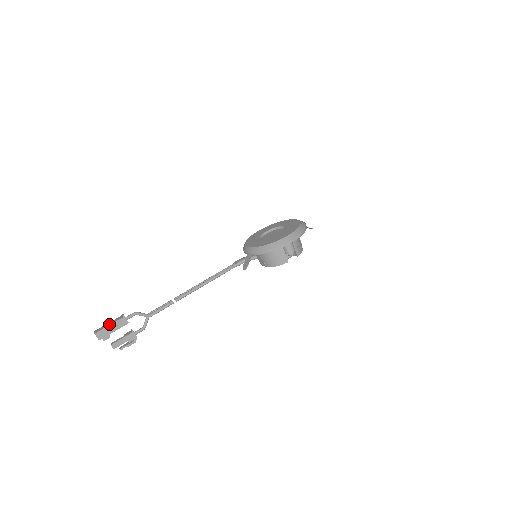
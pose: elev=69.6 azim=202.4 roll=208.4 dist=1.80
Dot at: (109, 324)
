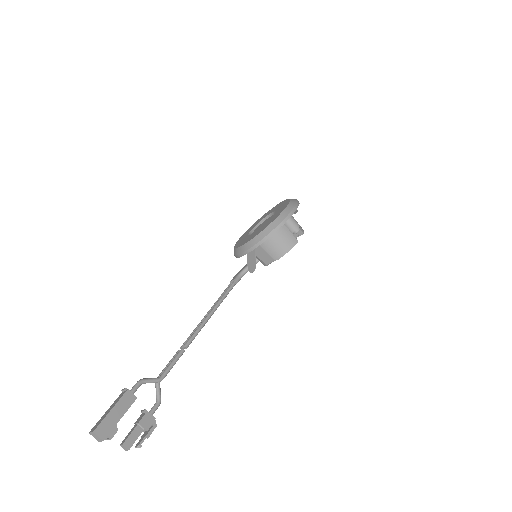
Dot at: (109, 410)
